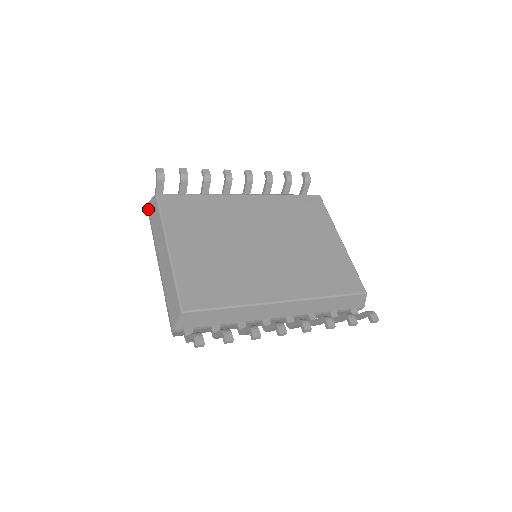
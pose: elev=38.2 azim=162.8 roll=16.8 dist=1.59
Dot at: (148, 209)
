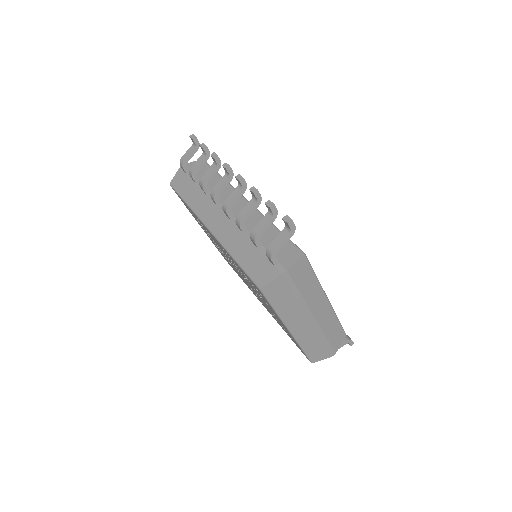
Dot at: occluded
